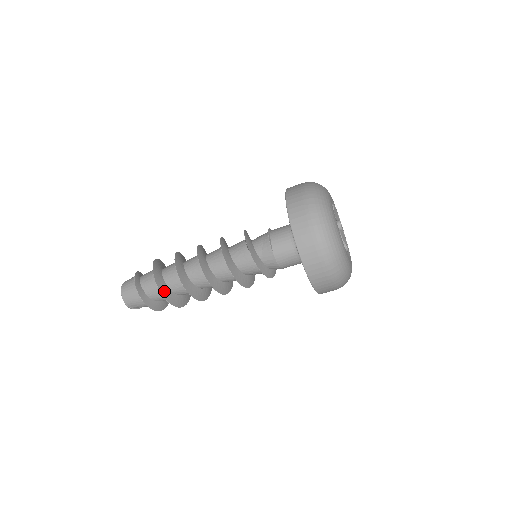
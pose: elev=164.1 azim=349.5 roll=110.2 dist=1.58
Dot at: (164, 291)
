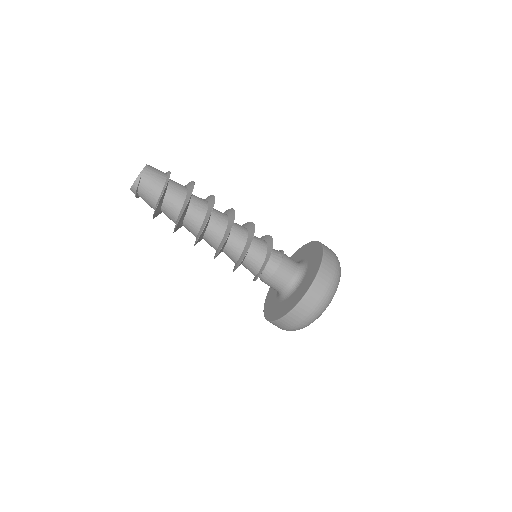
Dot at: occluded
